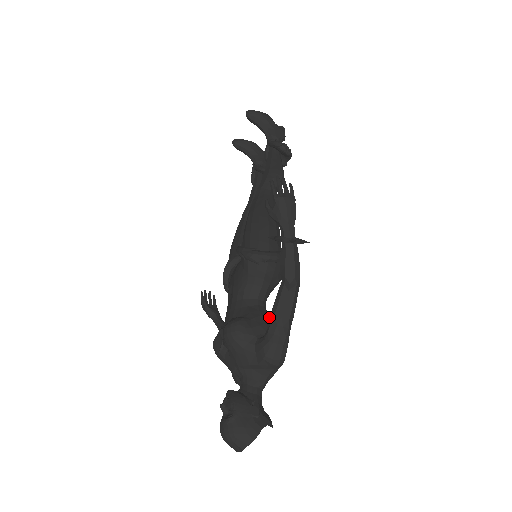
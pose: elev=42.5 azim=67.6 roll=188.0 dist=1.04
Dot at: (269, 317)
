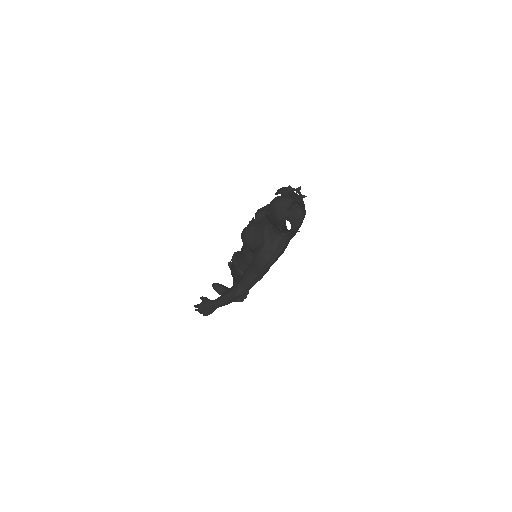
Dot at: occluded
